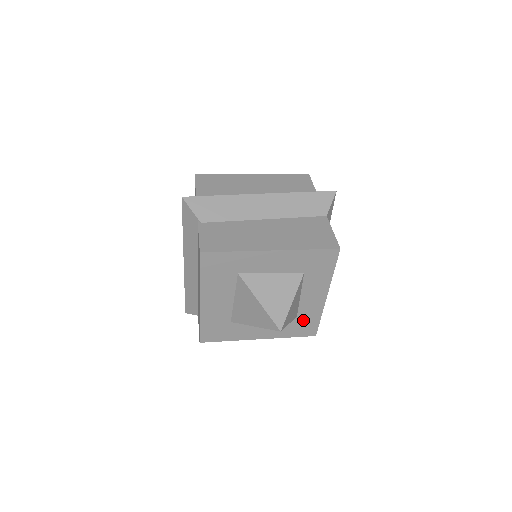
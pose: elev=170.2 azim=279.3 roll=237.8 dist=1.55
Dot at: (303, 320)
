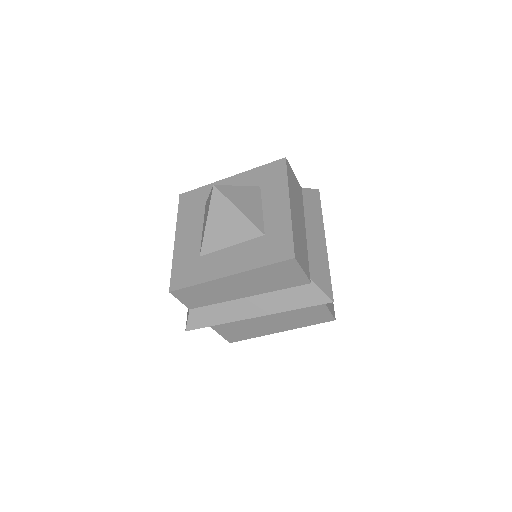
Dot at: (273, 238)
